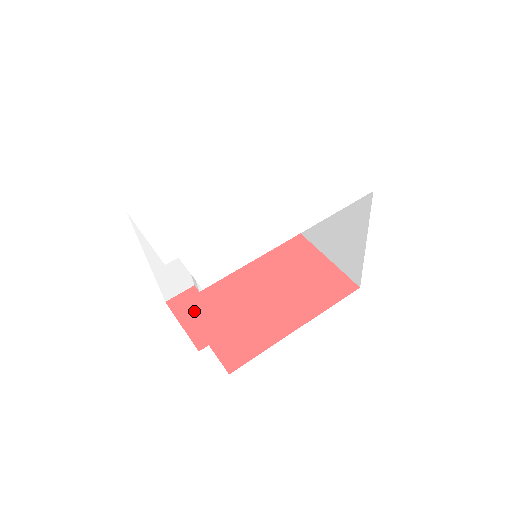
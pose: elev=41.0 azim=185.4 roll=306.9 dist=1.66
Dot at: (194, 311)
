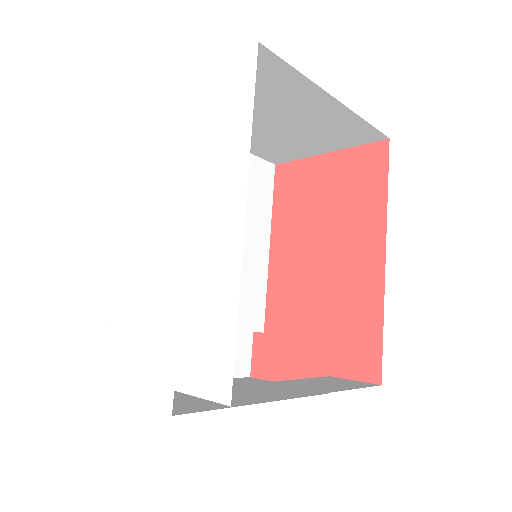
Dot at: (280, 357)
